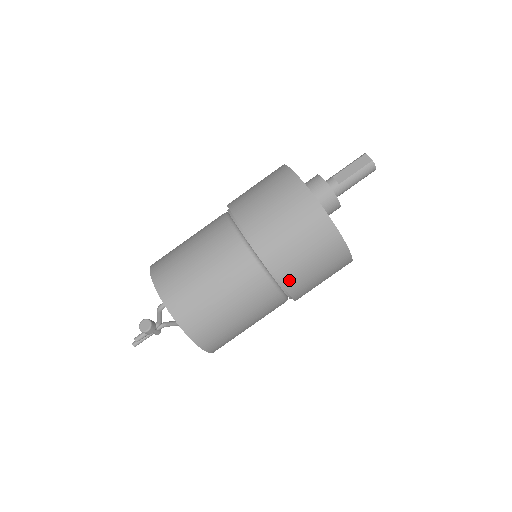
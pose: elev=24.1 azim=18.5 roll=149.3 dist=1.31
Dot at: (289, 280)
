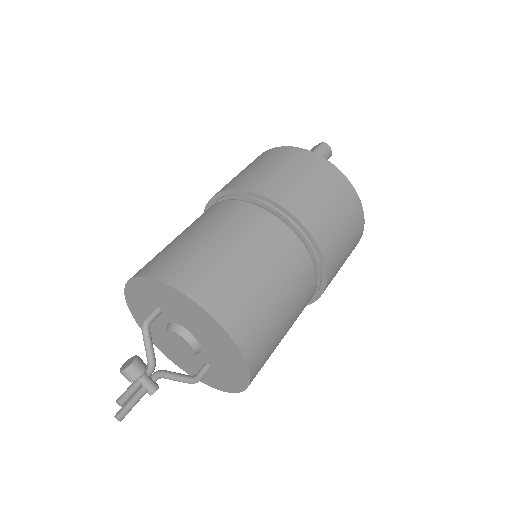
Dot at: (292, 204)
